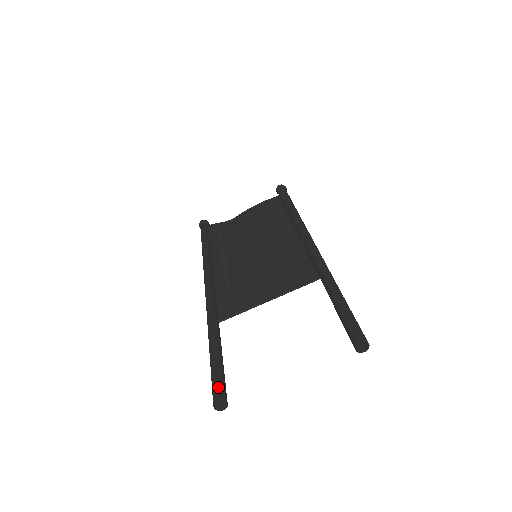
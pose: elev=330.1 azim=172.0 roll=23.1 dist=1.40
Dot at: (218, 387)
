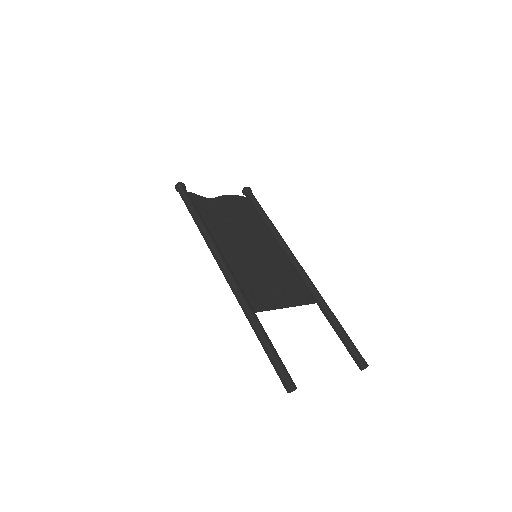
Dot at: (289, 375)
